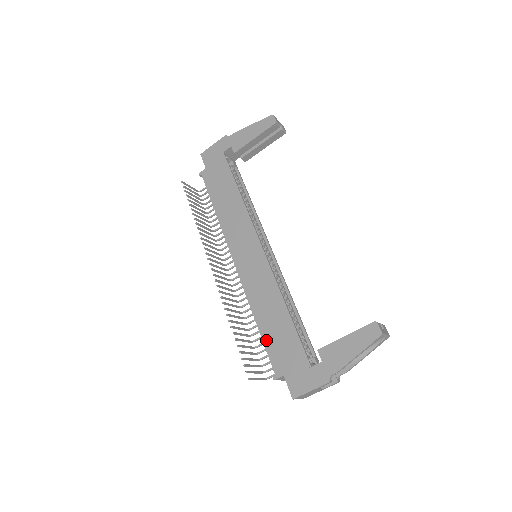
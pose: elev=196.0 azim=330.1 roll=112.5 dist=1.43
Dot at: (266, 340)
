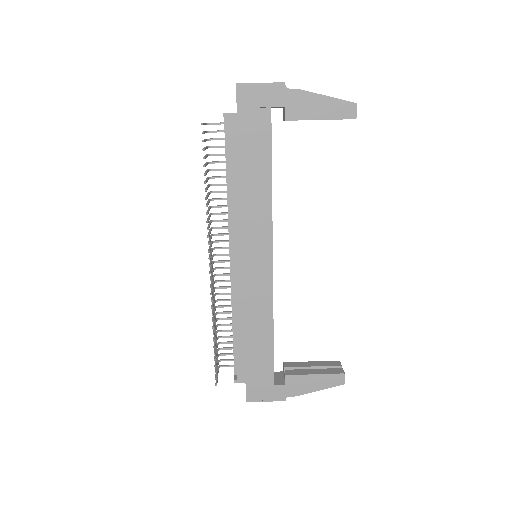
Dot at: (240, 349)
